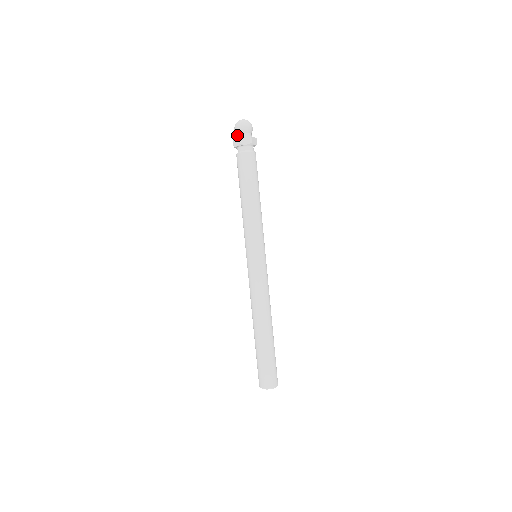
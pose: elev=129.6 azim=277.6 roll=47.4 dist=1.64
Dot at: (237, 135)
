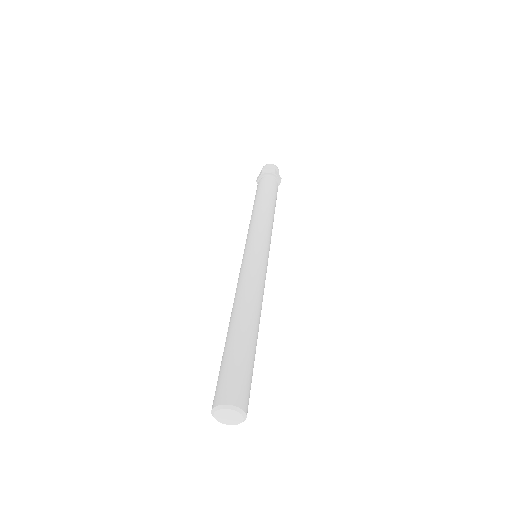
Dot at: occluded
